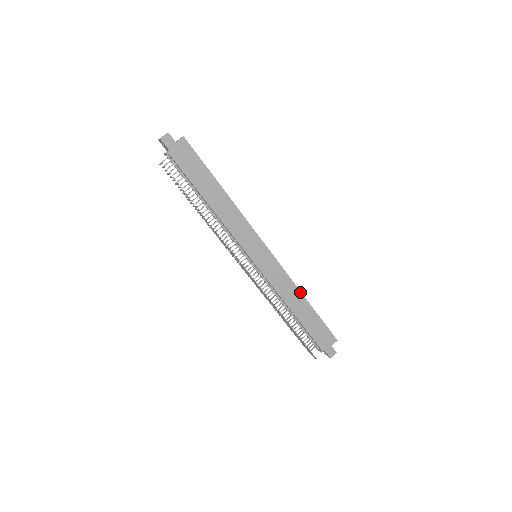
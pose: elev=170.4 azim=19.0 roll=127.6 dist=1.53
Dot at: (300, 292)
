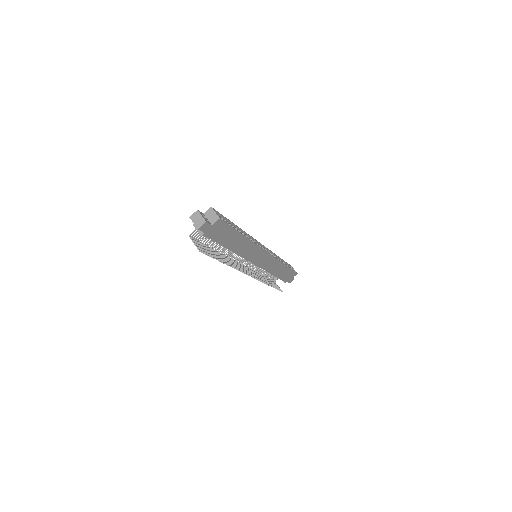
Dot at: (283, 264)
